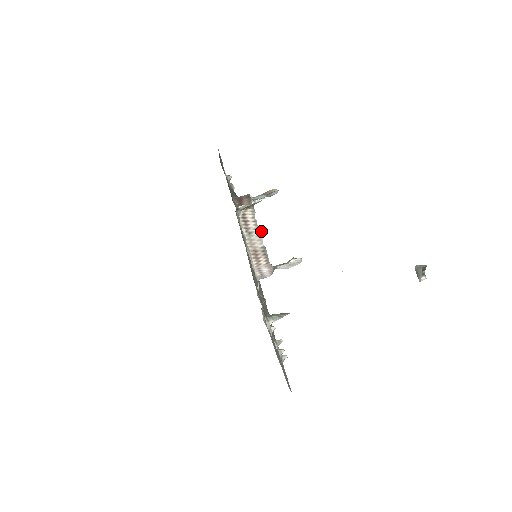
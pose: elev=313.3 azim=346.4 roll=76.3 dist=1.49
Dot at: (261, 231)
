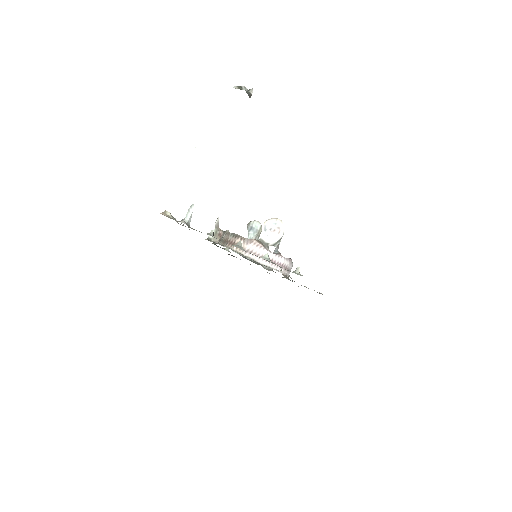
Dot at: (226, 231)
